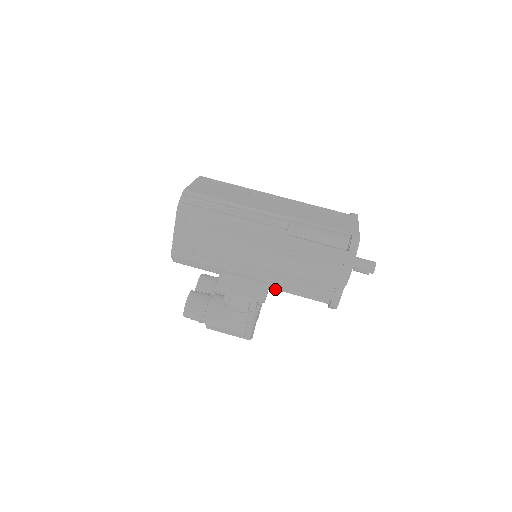
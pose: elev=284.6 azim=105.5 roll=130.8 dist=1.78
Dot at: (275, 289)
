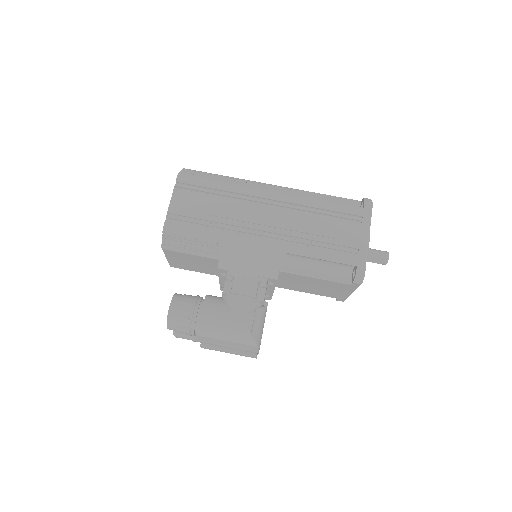
Dot at: (287, 271)
